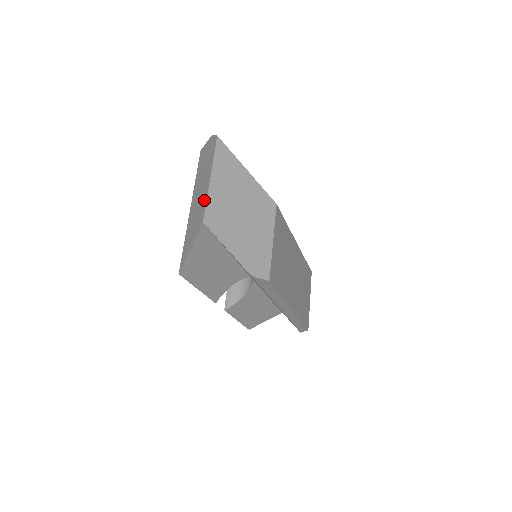
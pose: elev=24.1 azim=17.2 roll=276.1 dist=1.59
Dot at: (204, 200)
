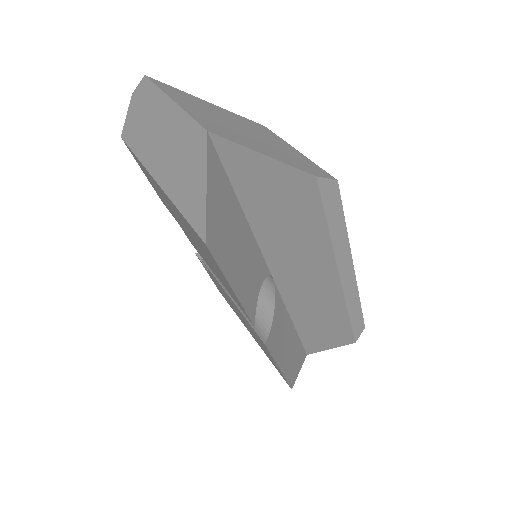
Dot at: (183, 124)
